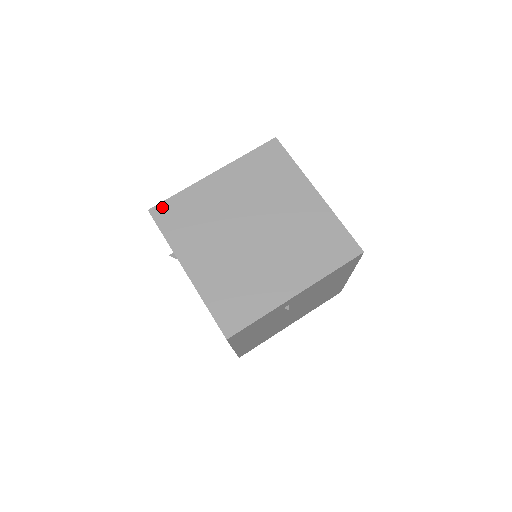
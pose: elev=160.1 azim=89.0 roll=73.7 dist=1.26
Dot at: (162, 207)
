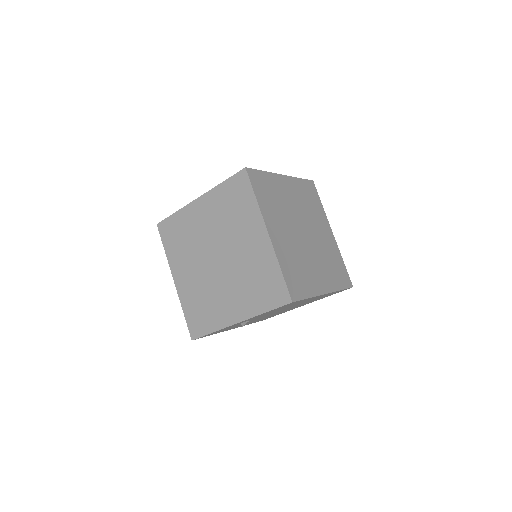
Dot at: (164, 224)
